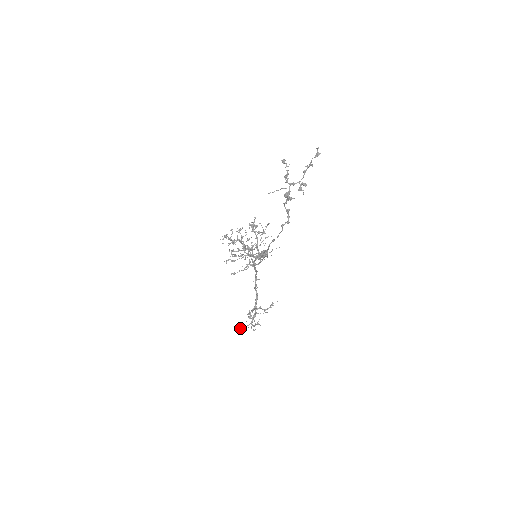
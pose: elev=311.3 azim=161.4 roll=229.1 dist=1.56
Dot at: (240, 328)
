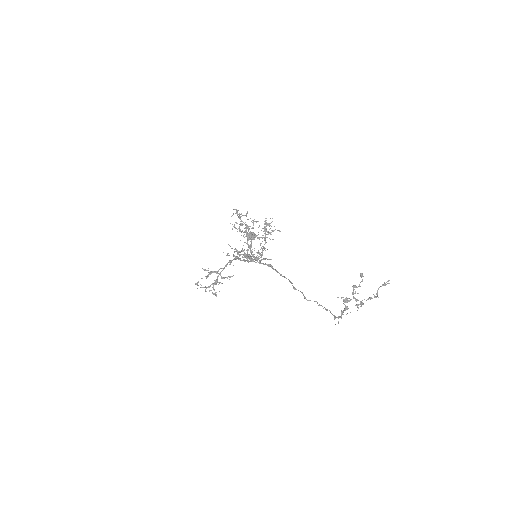
Dot at: (197, 285)
